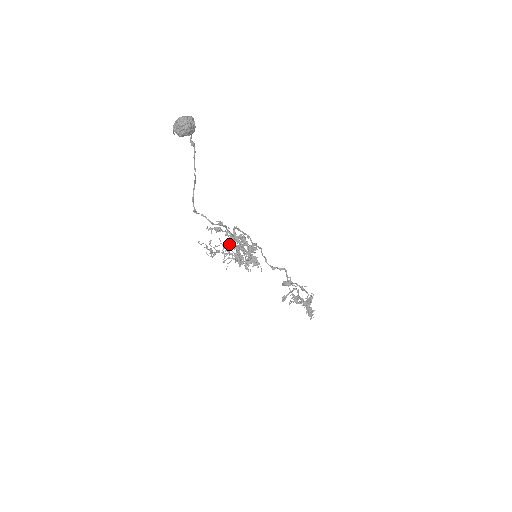
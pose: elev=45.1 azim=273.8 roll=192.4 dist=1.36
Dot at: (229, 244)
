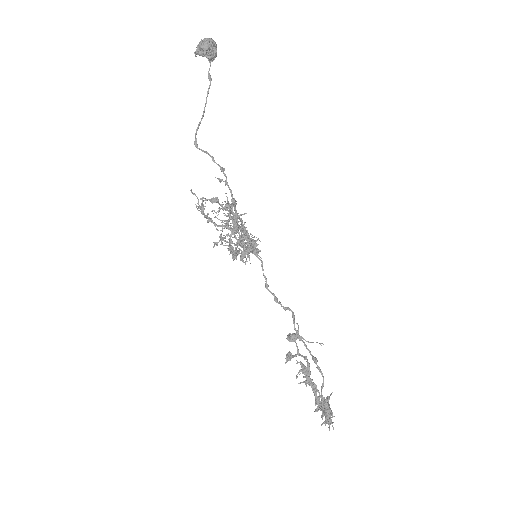
Dot at: occluded
